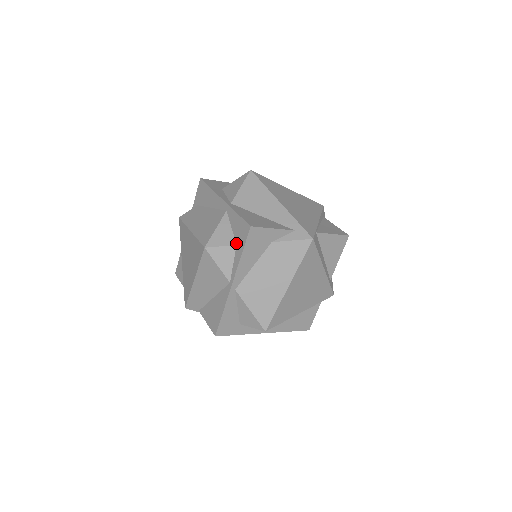
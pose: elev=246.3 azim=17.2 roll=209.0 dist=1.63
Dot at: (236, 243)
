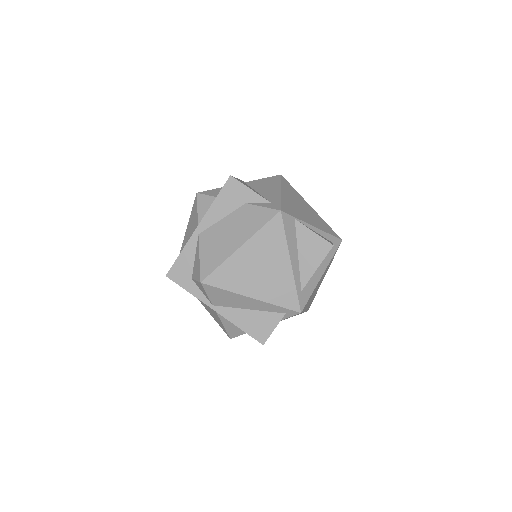
Dot at: occluded
